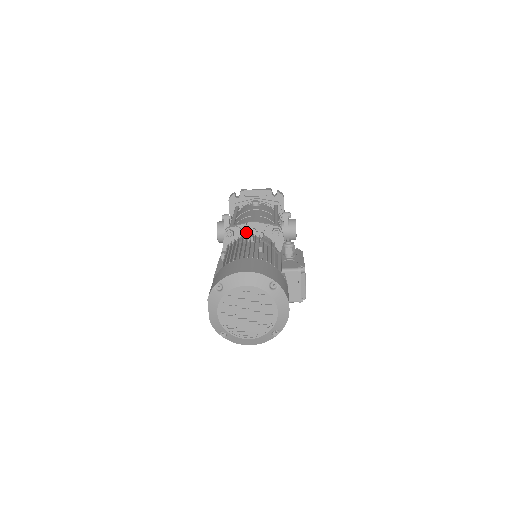
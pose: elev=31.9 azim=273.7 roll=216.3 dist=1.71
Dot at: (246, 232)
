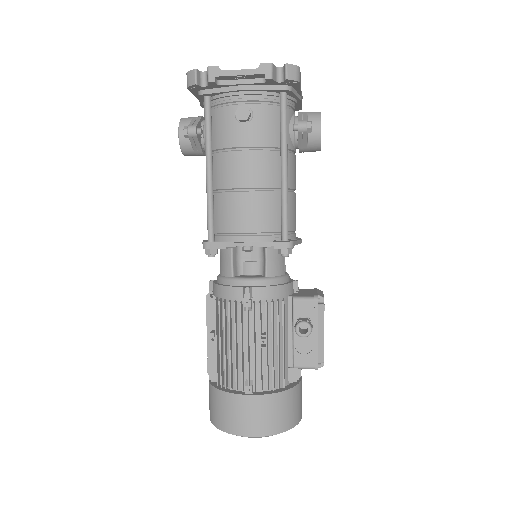
Dot at: occluded
